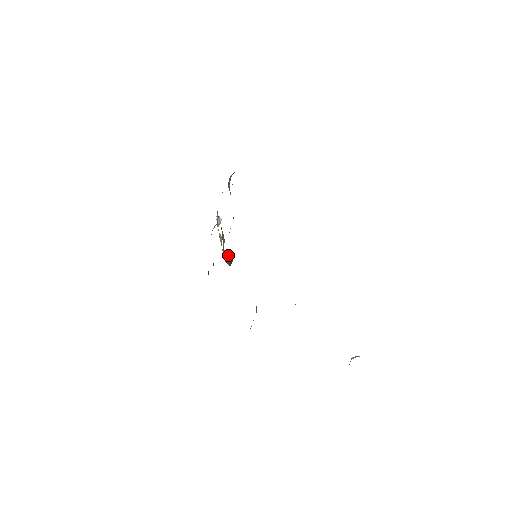
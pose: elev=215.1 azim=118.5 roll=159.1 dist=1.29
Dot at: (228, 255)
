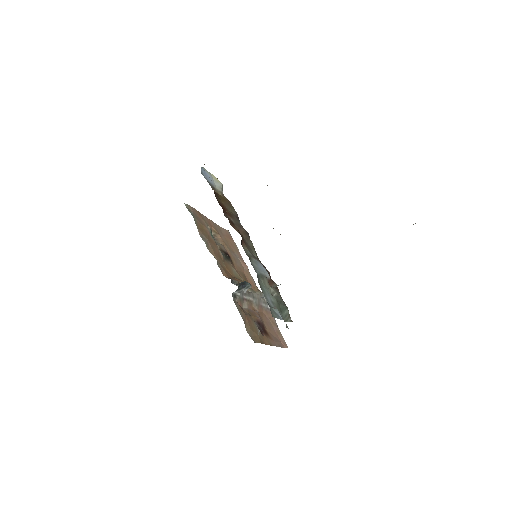
Dot at: occluded
